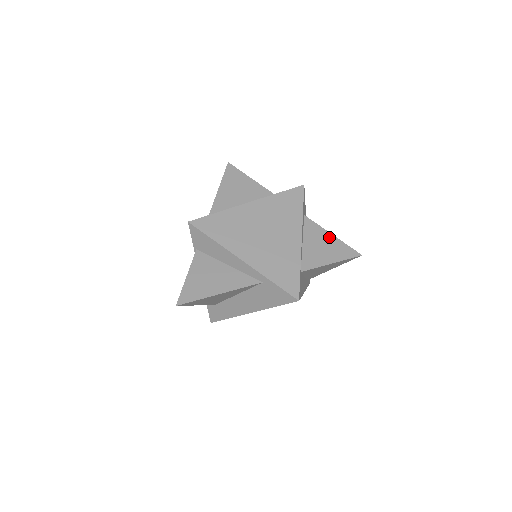
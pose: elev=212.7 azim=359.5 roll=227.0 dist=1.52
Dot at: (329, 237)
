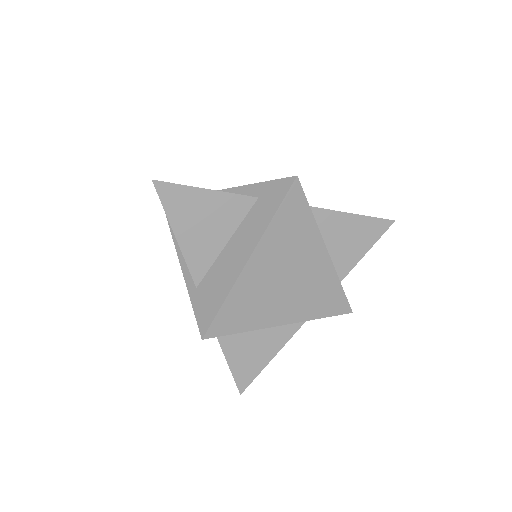
Dot at: (351, 220)
